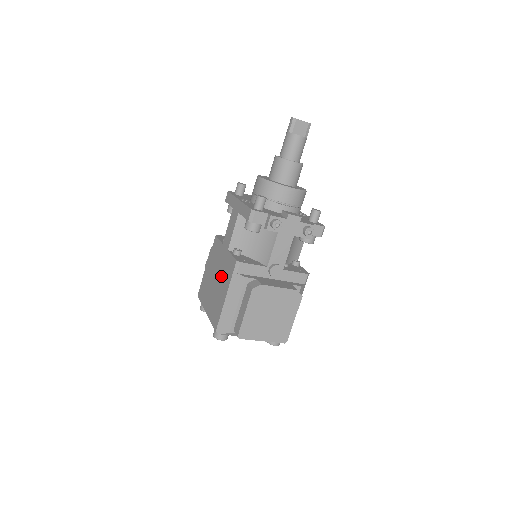
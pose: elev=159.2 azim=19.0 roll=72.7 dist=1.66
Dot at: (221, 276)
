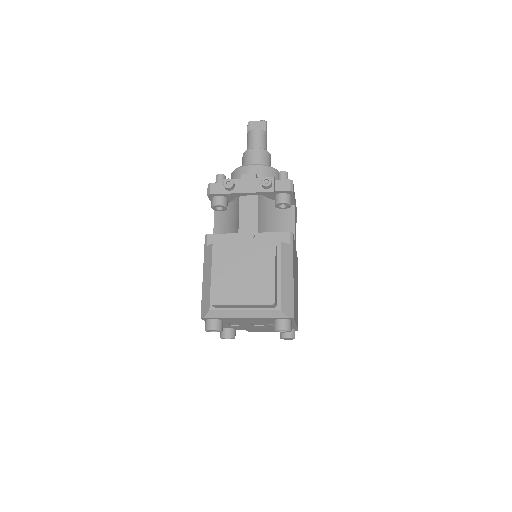
Dot at: occluded
